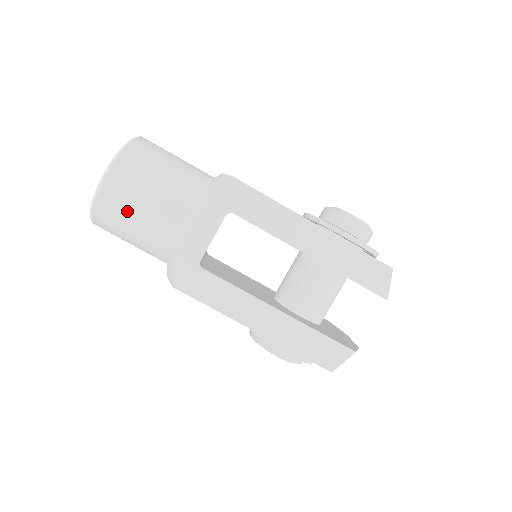
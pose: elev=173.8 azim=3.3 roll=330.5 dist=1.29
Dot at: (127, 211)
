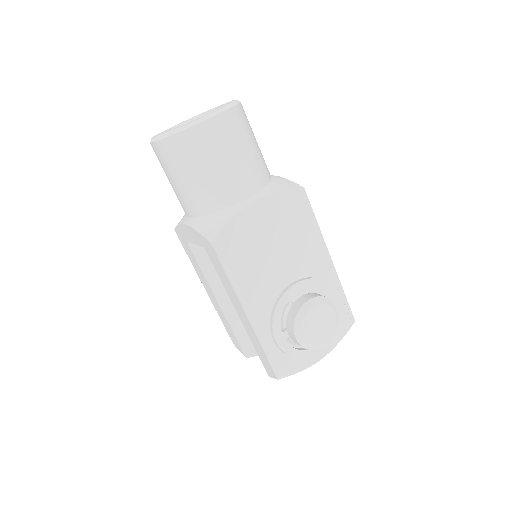
Dot at: occluded
